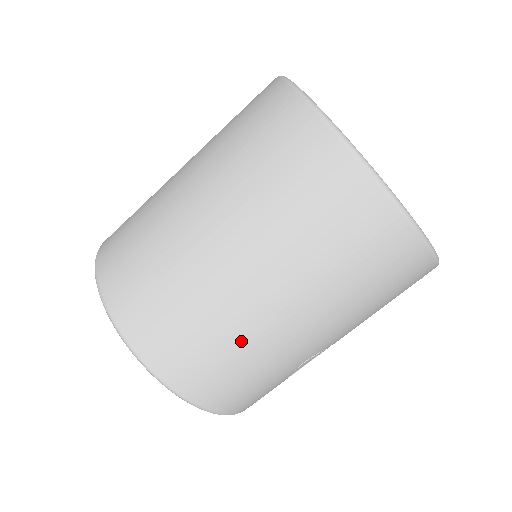
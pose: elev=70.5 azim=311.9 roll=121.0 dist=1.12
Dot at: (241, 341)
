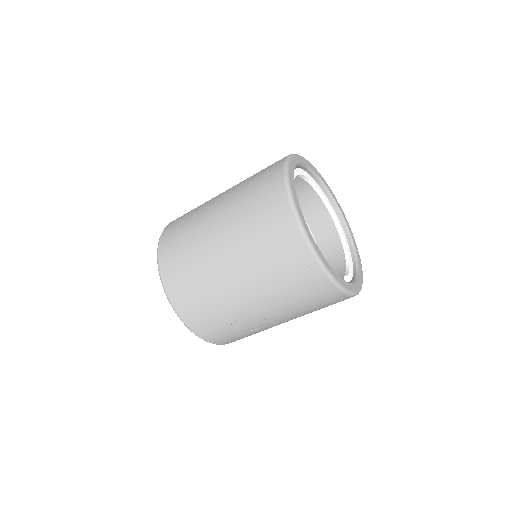
Dot at: (204, 275)
